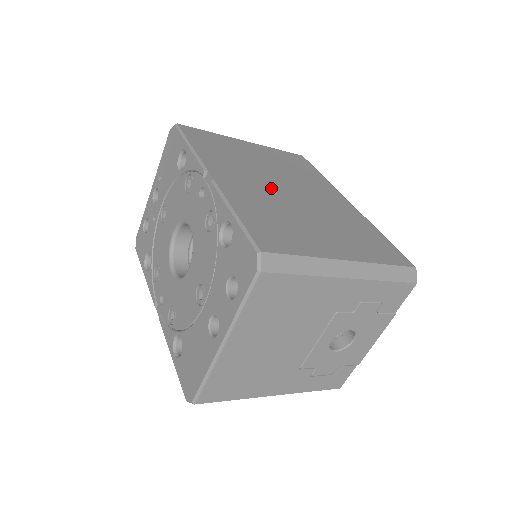
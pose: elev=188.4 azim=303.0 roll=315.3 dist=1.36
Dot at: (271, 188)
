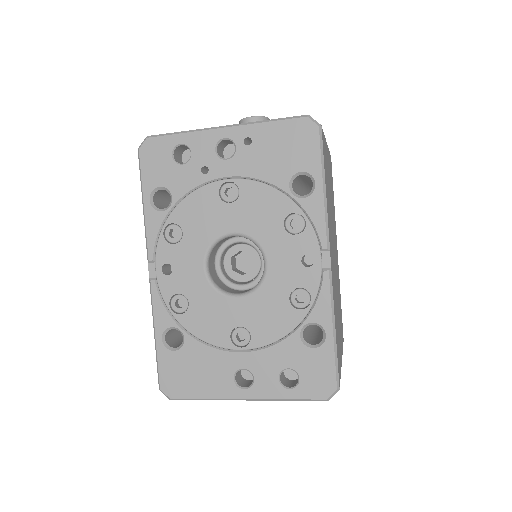
Dot at: occluded
